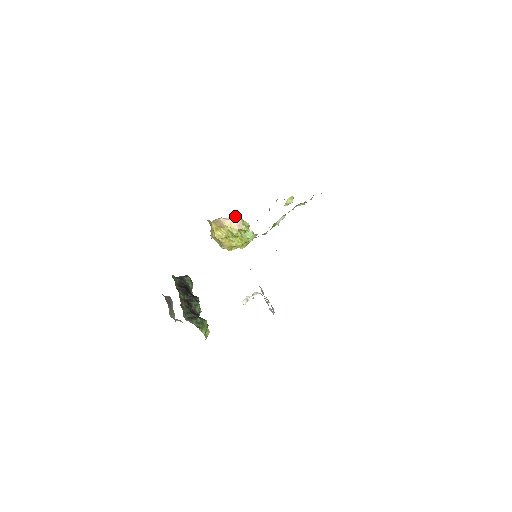
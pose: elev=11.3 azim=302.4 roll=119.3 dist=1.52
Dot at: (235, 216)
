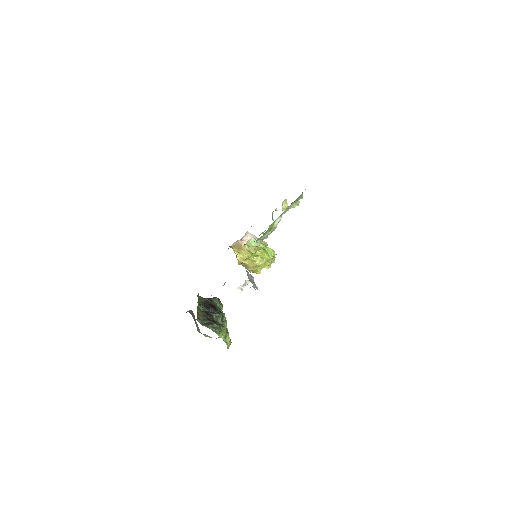
Dot at: (250, 236)
